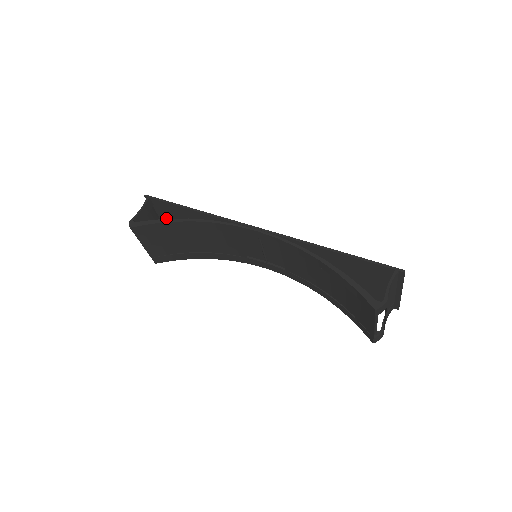
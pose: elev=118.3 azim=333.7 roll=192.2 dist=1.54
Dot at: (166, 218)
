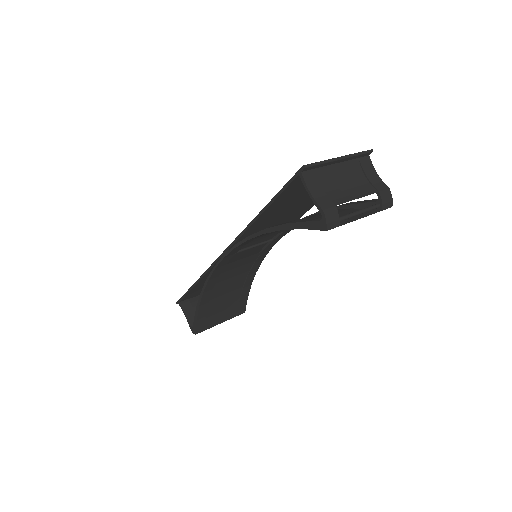
Dot at: occluded
